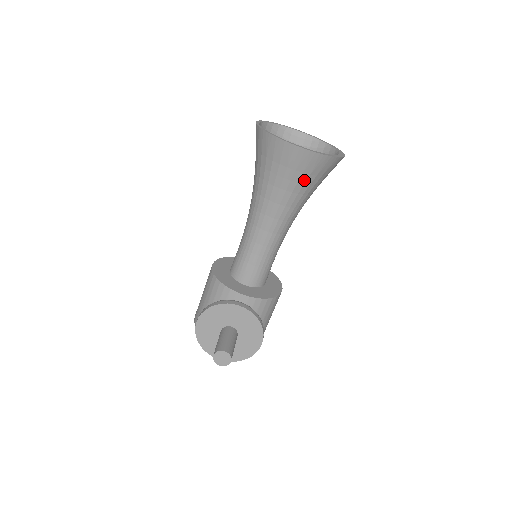
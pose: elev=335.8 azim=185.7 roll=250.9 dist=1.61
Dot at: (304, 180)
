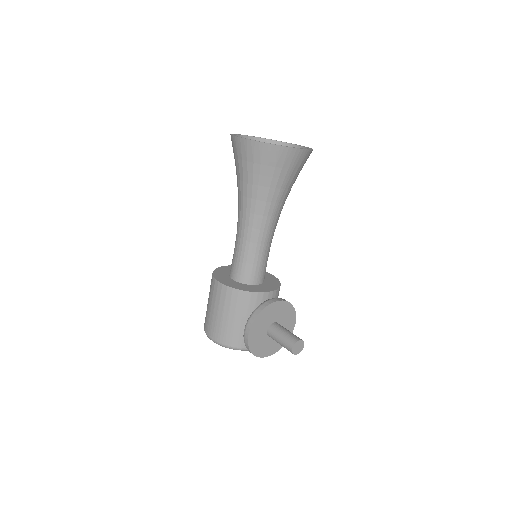
Dot at: (296, 175)
